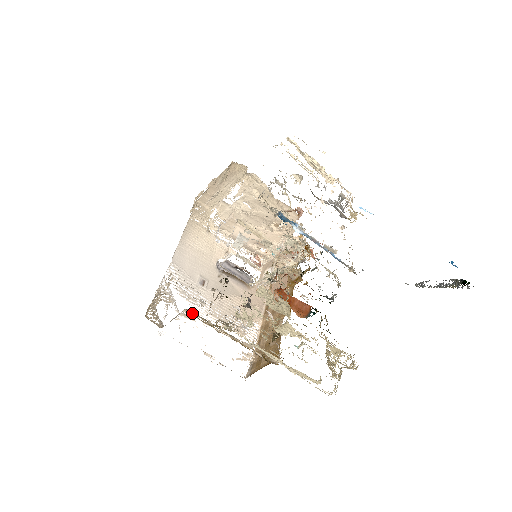
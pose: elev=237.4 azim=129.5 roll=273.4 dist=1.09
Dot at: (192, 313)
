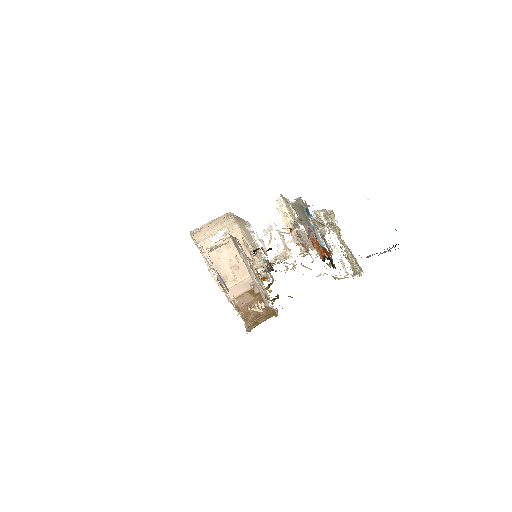
Dot at: (243, 258)
